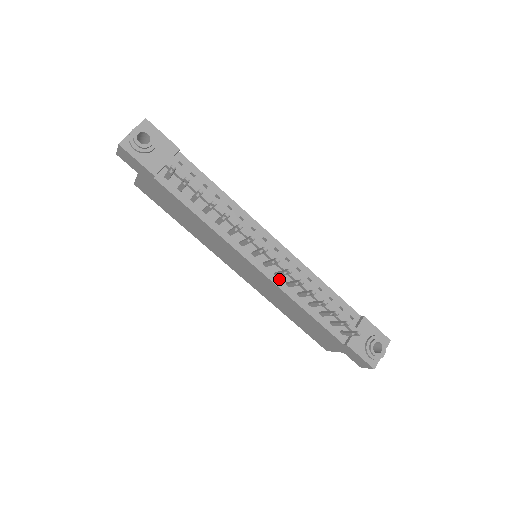
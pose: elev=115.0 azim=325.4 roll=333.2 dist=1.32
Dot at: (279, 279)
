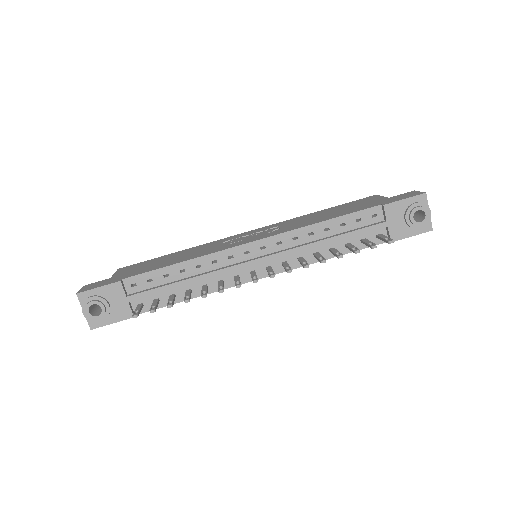
Dot at: (289, 263)
